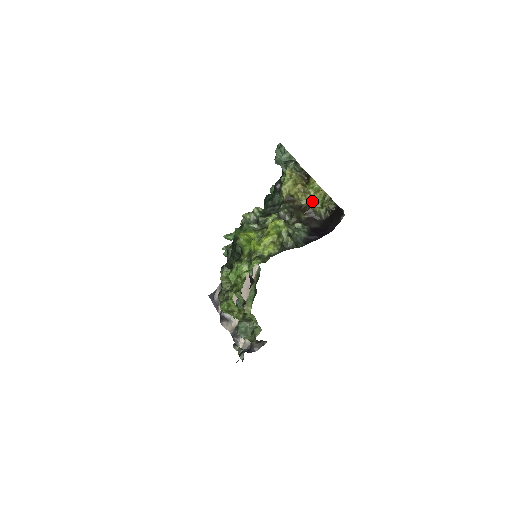
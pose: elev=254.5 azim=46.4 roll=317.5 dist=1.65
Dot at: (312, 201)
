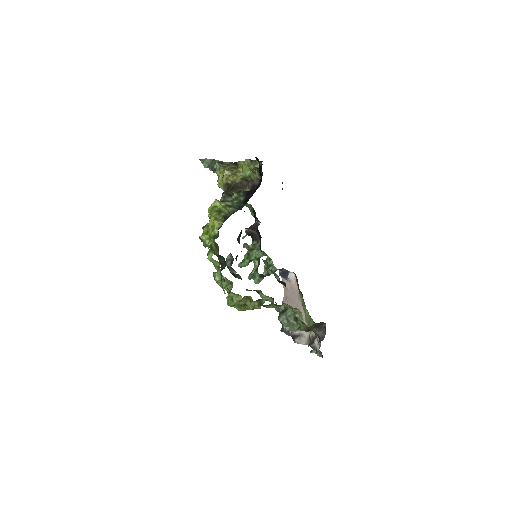
Dot at: (244, 175)
